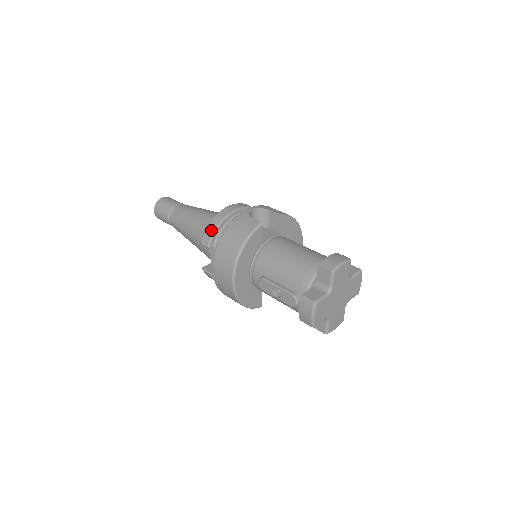
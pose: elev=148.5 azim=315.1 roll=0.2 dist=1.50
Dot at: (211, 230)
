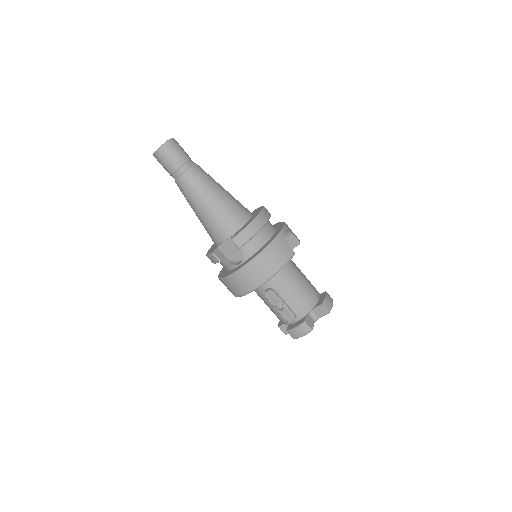
Dot at: (249, 235)
